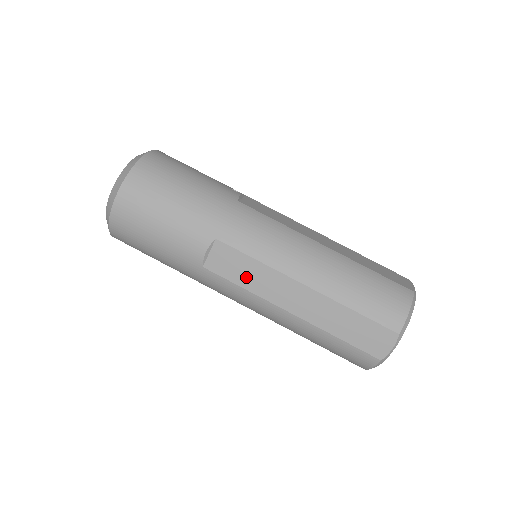
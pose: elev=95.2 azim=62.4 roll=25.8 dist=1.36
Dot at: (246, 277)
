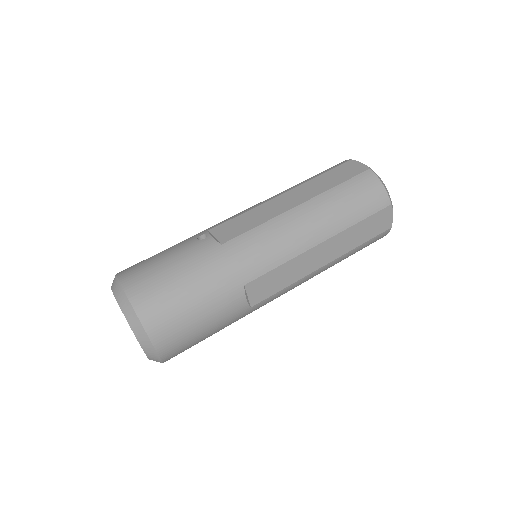
Dot at: (282, 281)
